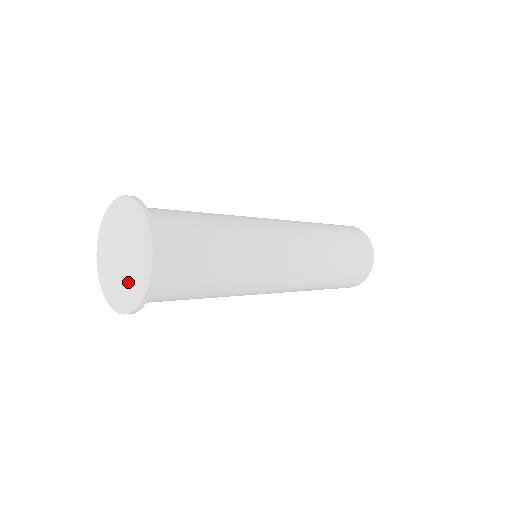
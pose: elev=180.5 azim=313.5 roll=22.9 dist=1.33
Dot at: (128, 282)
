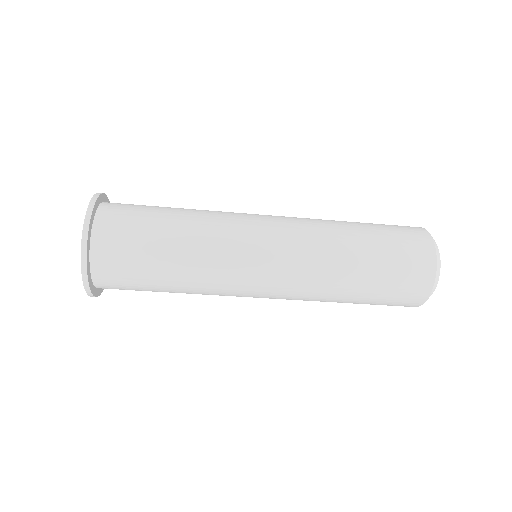
Dot at: occluded
